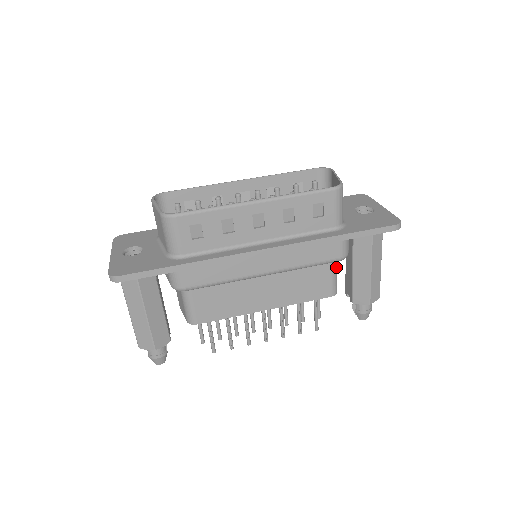
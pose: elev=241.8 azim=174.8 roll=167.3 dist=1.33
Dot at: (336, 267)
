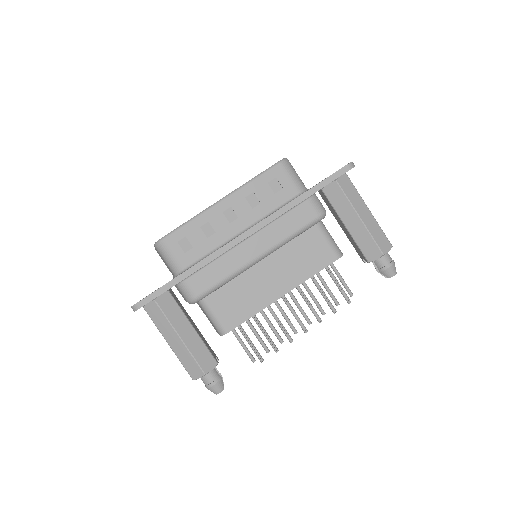
Dot at: (326, 231)
